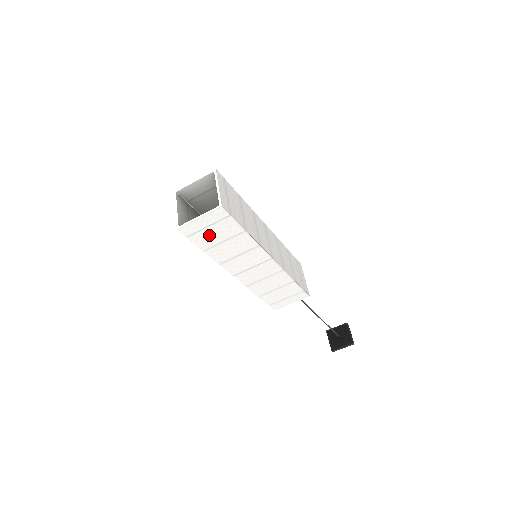
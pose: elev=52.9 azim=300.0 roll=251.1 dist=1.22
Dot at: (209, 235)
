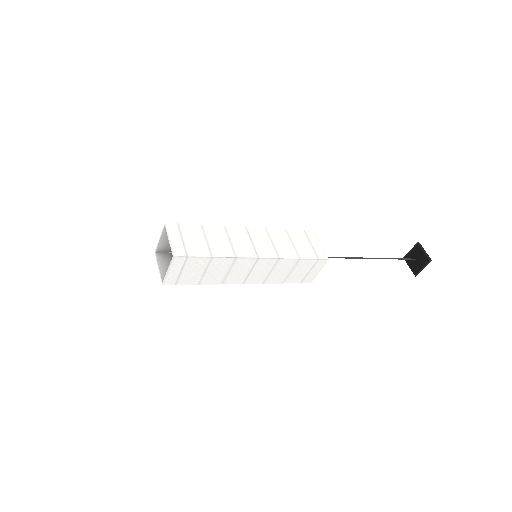
Dot at: (189, 275)
